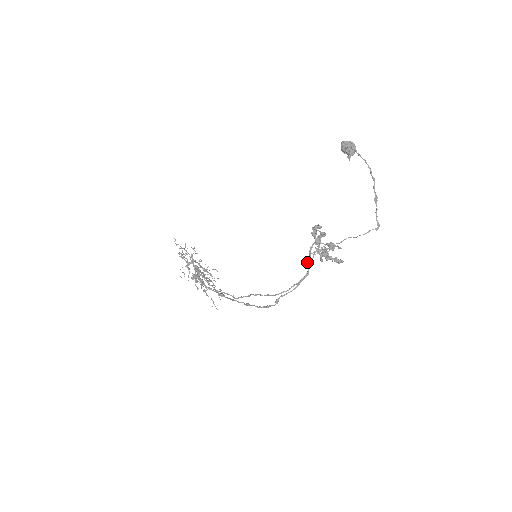
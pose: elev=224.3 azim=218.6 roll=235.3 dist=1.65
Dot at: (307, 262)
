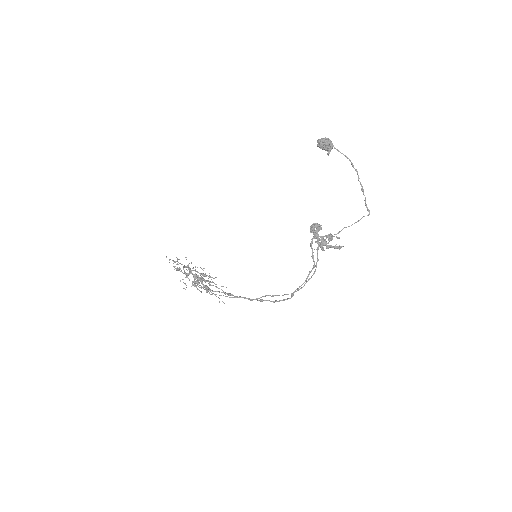
Dot at: (311, 256)
